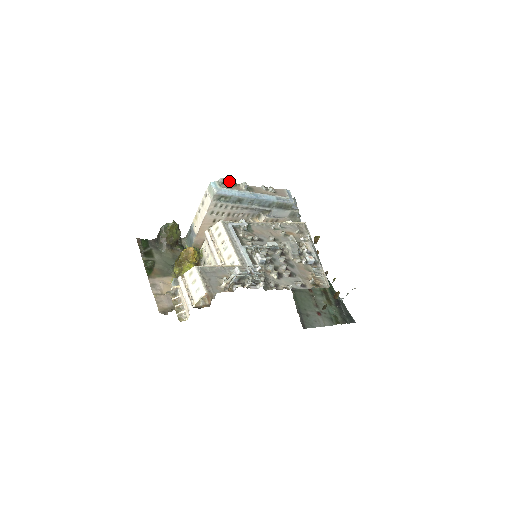
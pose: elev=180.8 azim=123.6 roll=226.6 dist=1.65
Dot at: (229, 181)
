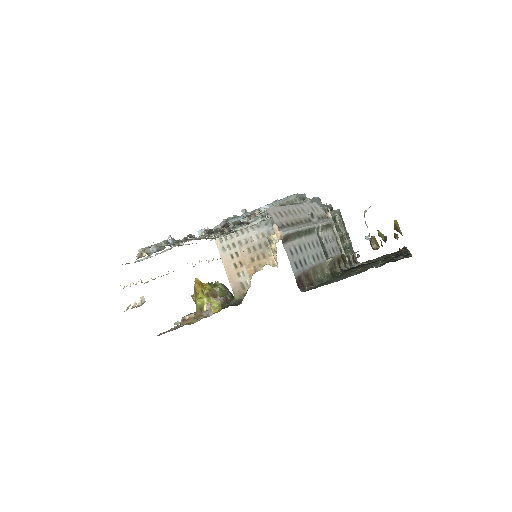
Dot at: (232, 218)
